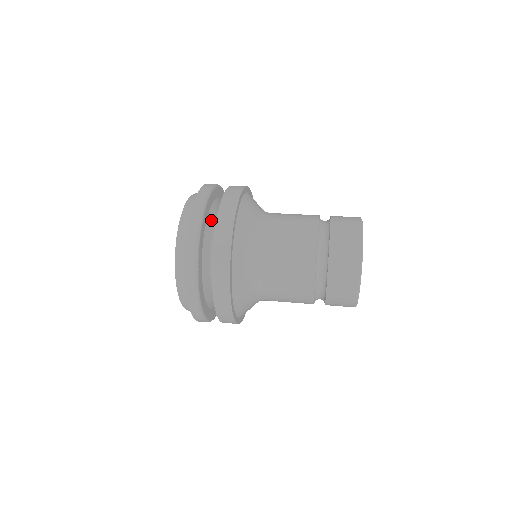
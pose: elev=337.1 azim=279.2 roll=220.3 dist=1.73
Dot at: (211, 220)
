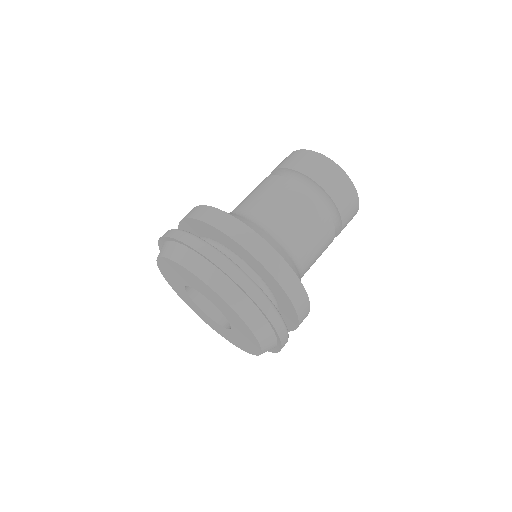
Dot at: occluded
